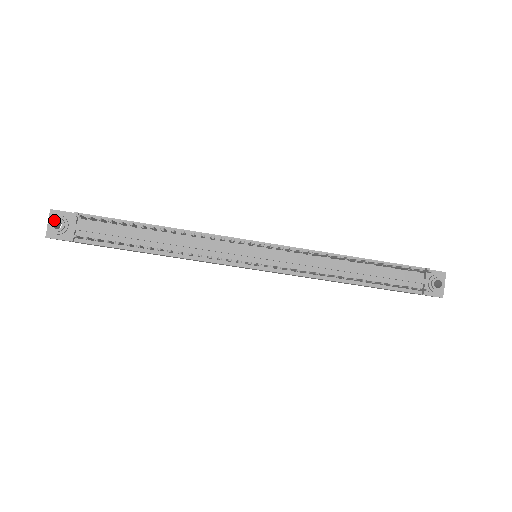
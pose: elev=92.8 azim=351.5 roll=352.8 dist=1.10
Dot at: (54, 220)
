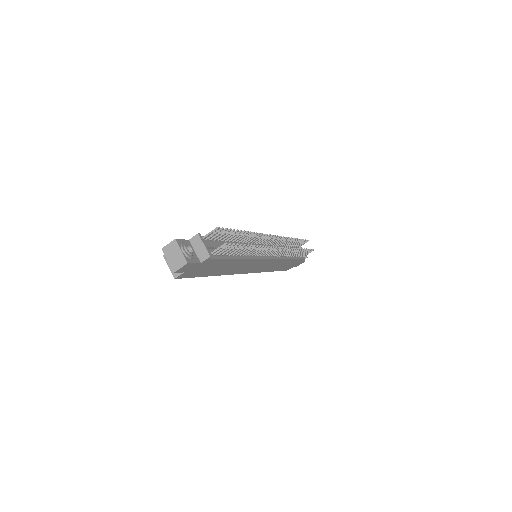
Dot at: (186, 246)
